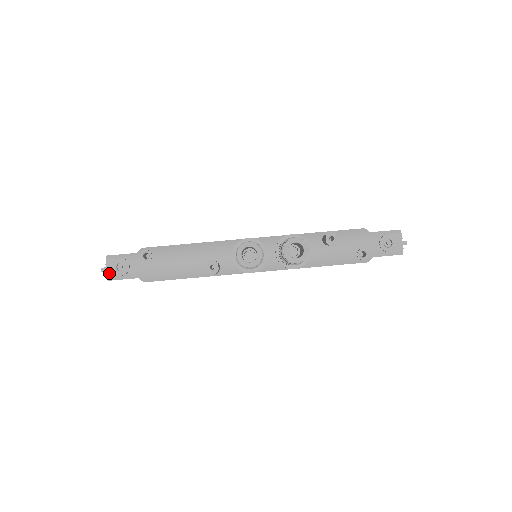
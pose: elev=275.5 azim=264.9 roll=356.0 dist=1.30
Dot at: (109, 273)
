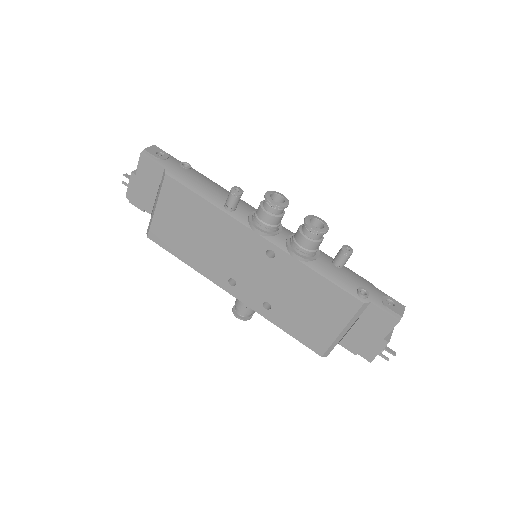
Dot at: (148, 149)
